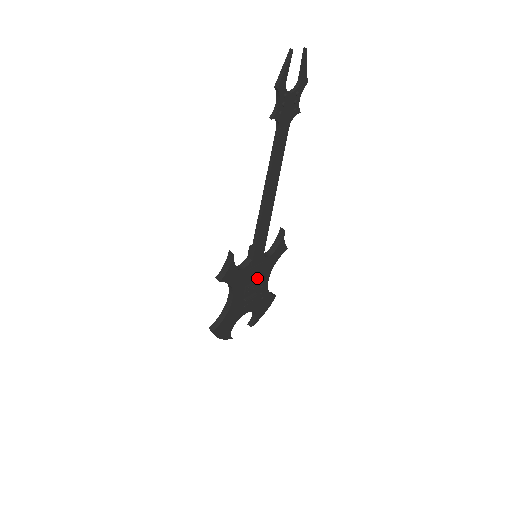
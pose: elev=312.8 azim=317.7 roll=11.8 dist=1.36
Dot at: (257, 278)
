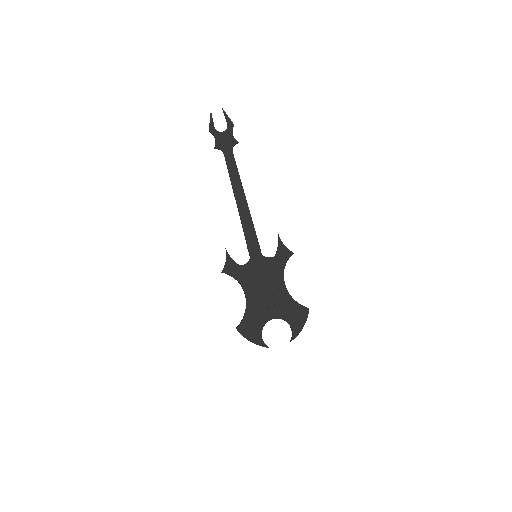
Dot at: (268, 279)
